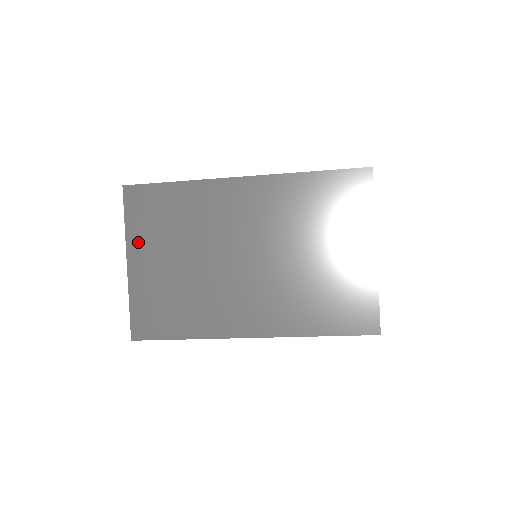
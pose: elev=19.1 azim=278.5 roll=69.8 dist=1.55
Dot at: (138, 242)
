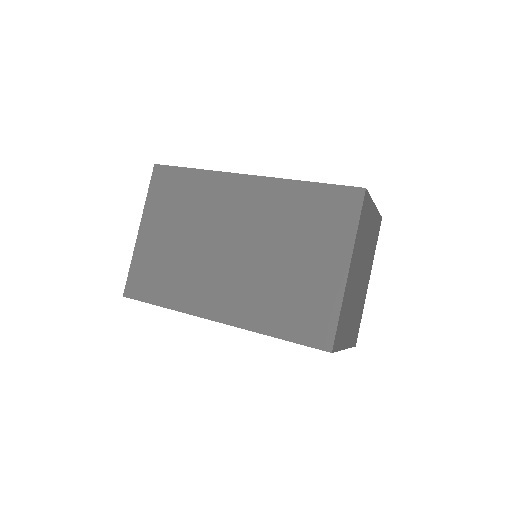
Dot at: (152, 214)
